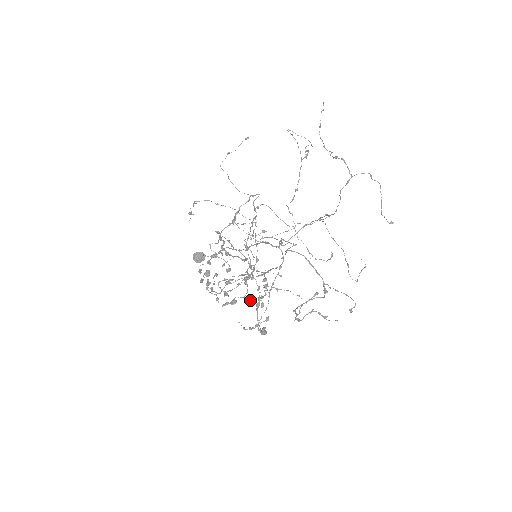
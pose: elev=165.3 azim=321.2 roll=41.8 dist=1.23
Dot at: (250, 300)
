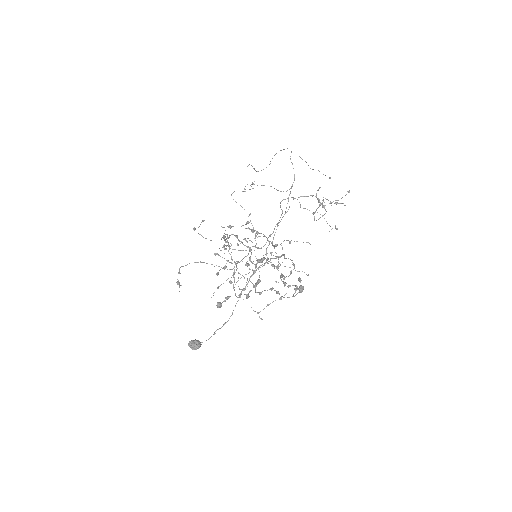
Dot at: (274, 265)
